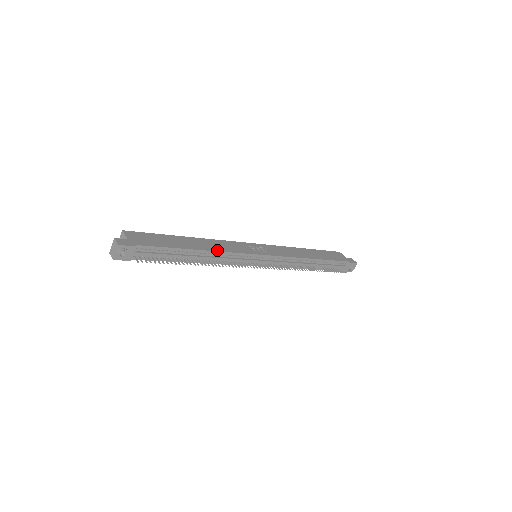
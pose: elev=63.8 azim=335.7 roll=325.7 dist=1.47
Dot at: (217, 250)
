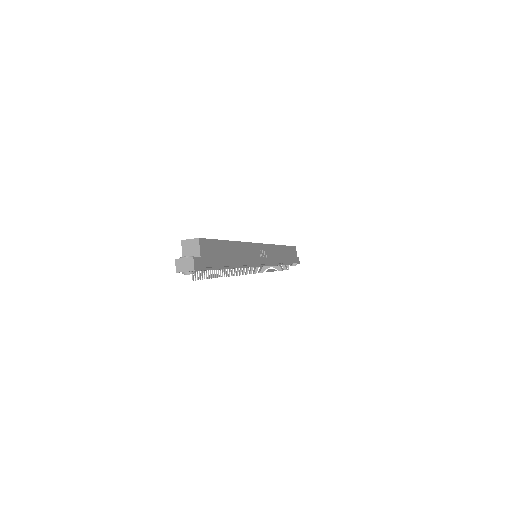
Dot at: (244, 263)
